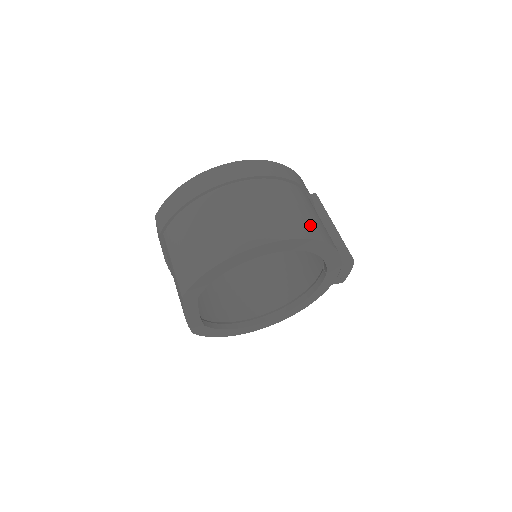
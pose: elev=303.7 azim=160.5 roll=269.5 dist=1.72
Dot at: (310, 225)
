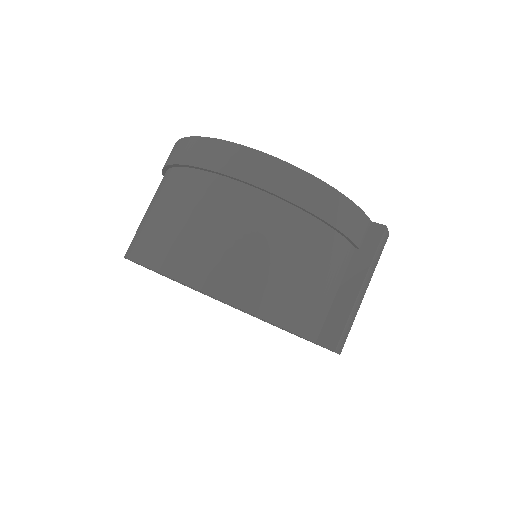
Dot at: (256, 285)
